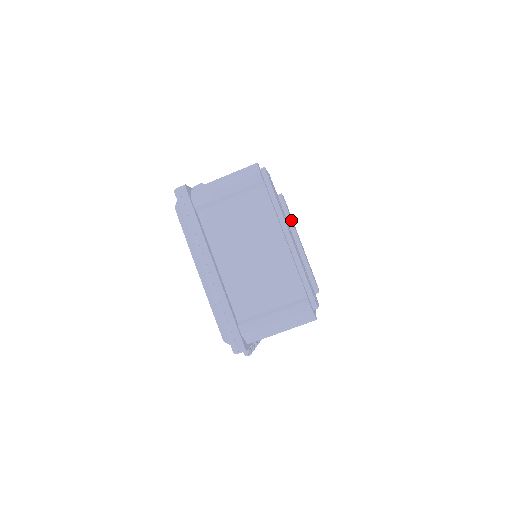
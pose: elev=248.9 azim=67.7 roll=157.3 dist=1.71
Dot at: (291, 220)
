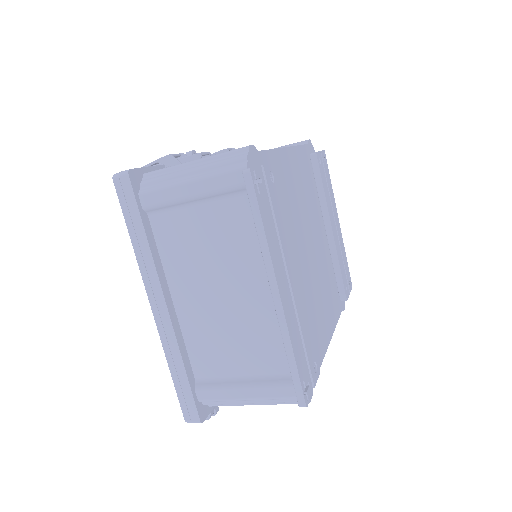
Dot at: (324, 195)
